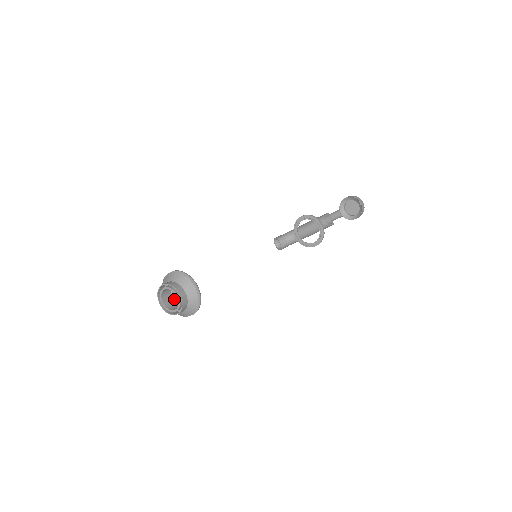
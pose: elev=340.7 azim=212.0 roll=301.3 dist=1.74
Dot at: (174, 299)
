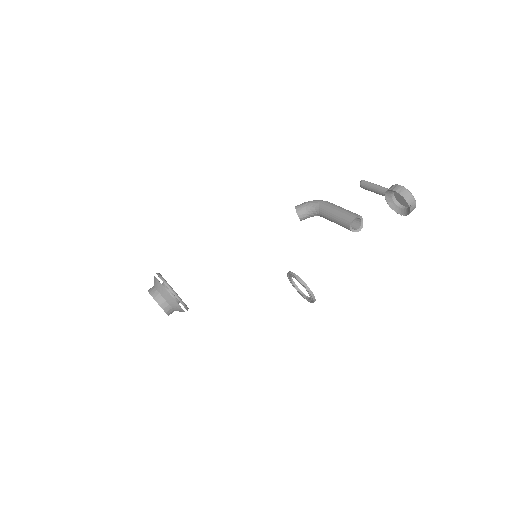
Dot at: occluded
